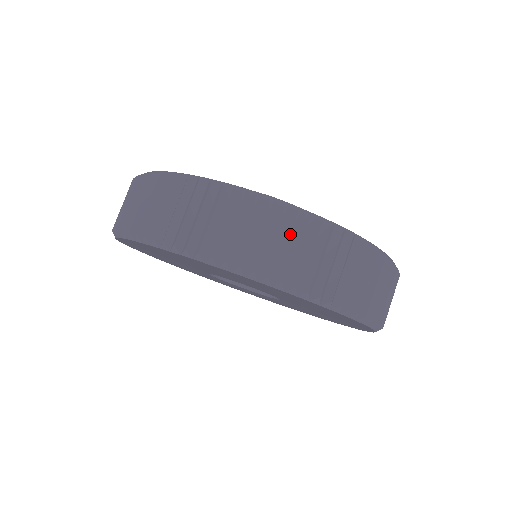
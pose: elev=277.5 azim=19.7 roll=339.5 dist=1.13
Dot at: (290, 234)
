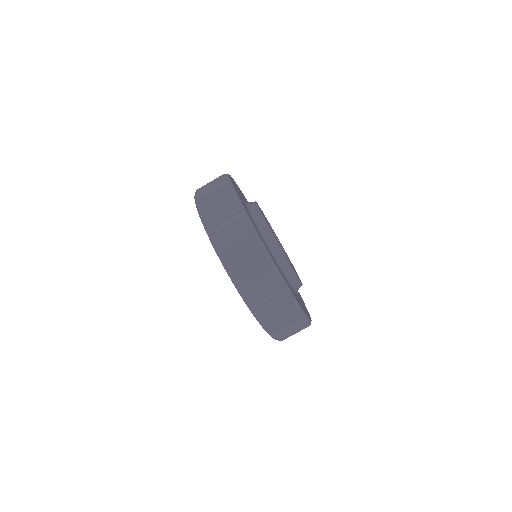
Dot at: occluded
